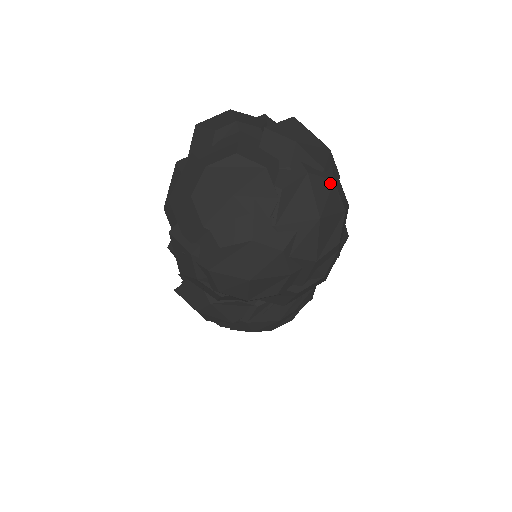
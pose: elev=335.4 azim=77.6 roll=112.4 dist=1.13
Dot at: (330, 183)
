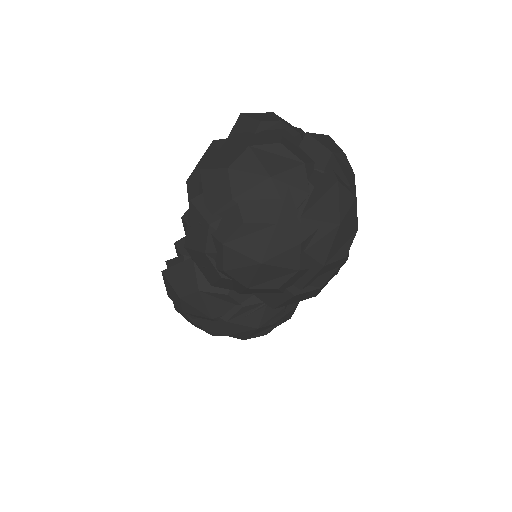
Dot at: (353, 198)
